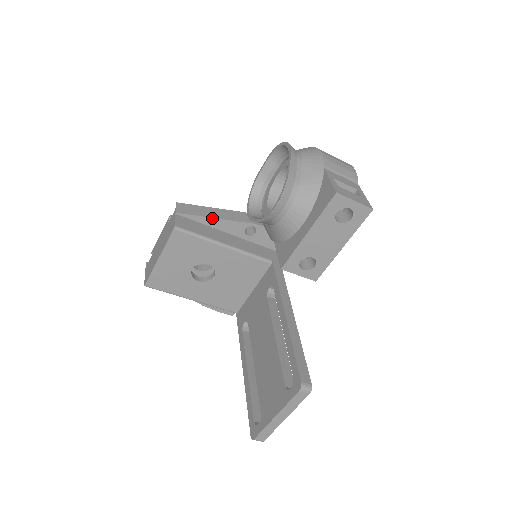
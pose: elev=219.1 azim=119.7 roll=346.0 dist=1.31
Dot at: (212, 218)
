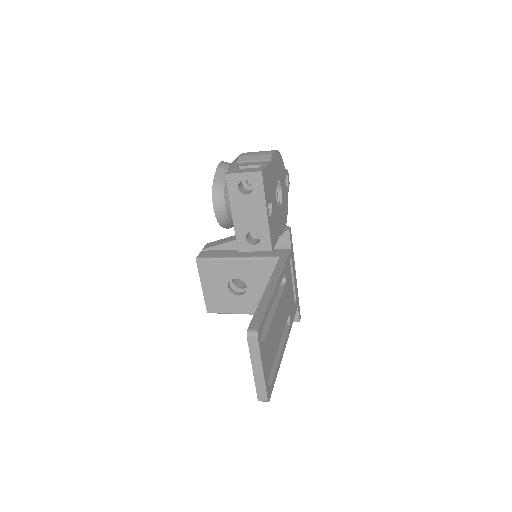
Dot at: (226, 243)
